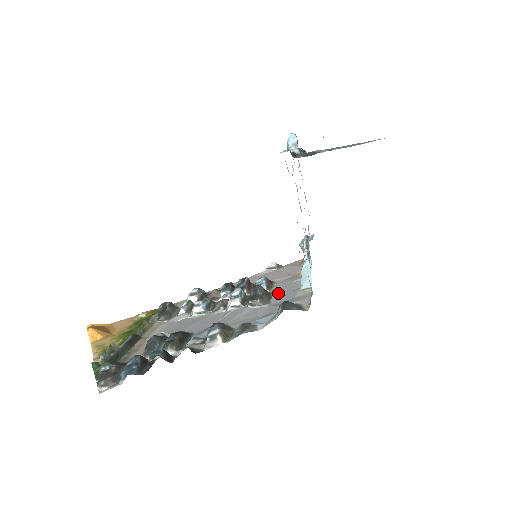
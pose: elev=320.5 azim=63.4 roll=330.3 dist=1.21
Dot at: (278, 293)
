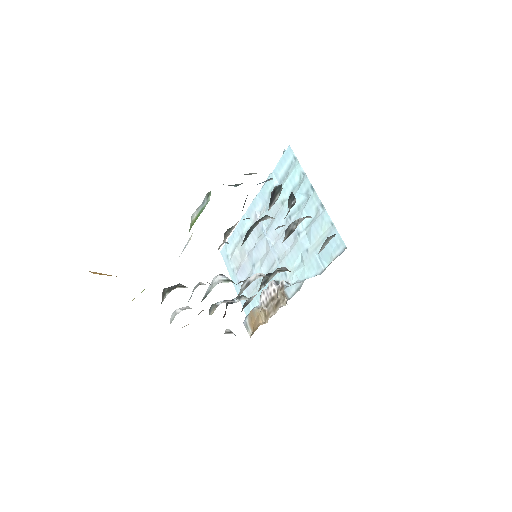
Dot at: occluded
